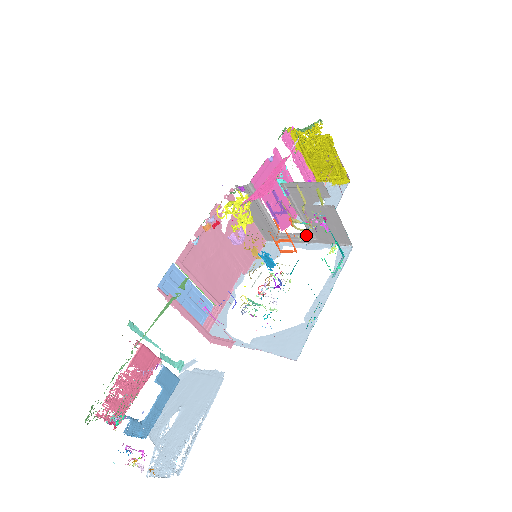
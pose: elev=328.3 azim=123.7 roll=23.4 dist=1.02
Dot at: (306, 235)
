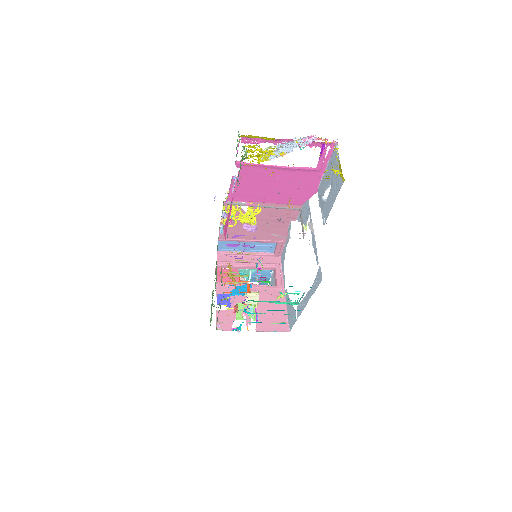
Dot at: occluded
